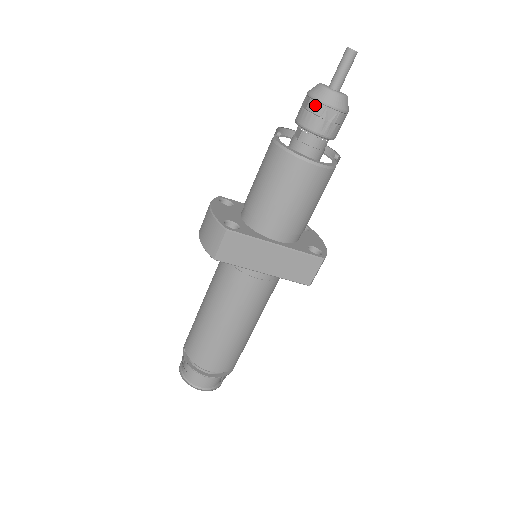
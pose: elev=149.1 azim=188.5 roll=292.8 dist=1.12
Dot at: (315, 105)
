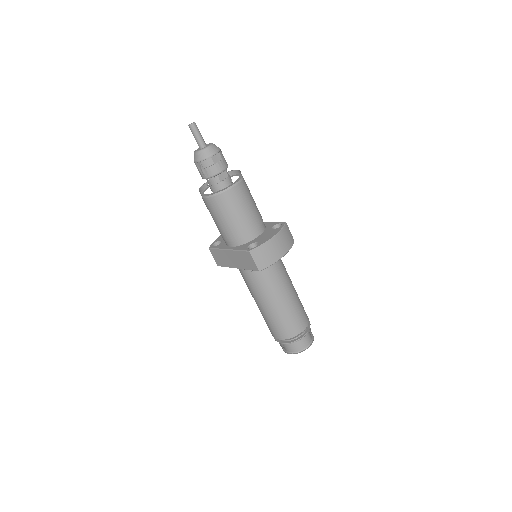
Dot at: occluded
